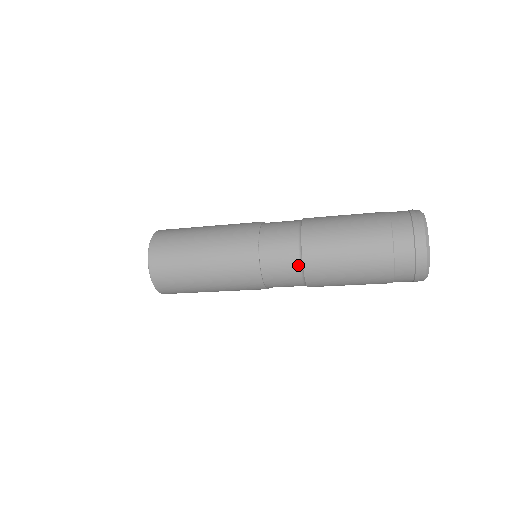
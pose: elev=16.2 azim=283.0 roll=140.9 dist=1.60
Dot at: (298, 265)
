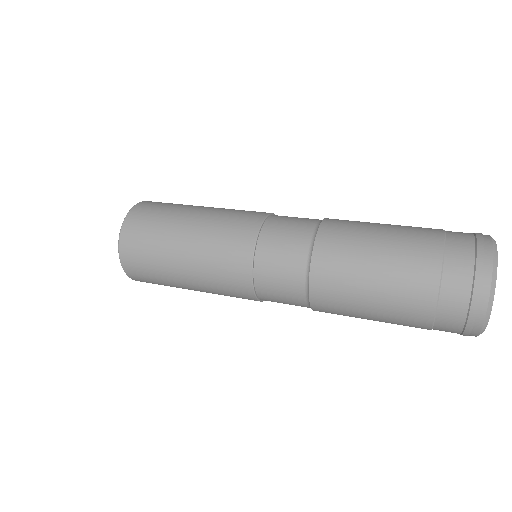
Dot at: (304, 264)
